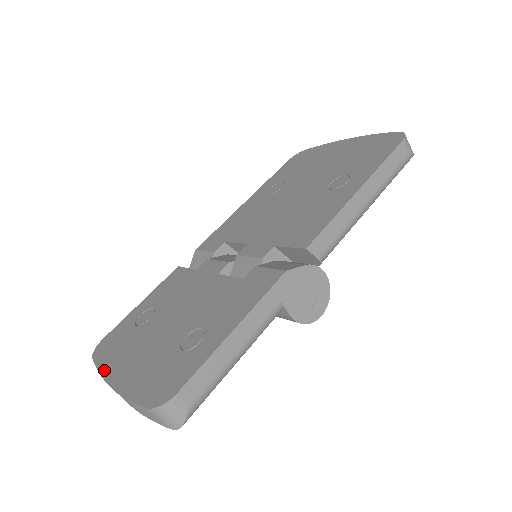
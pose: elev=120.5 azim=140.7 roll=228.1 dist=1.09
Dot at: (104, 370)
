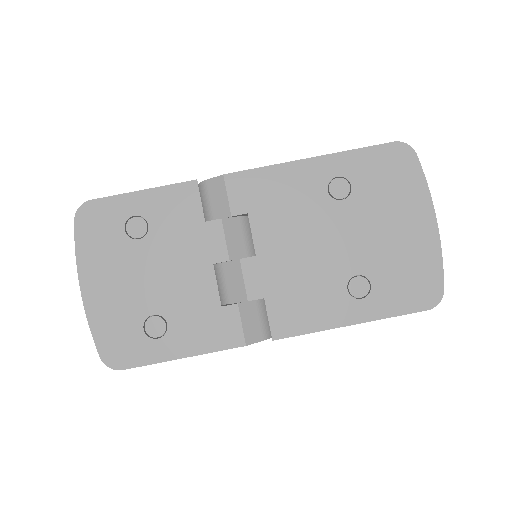
Dot at: (81, 261)
